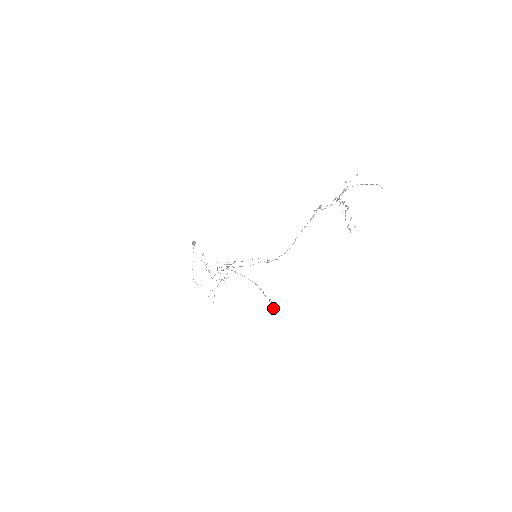
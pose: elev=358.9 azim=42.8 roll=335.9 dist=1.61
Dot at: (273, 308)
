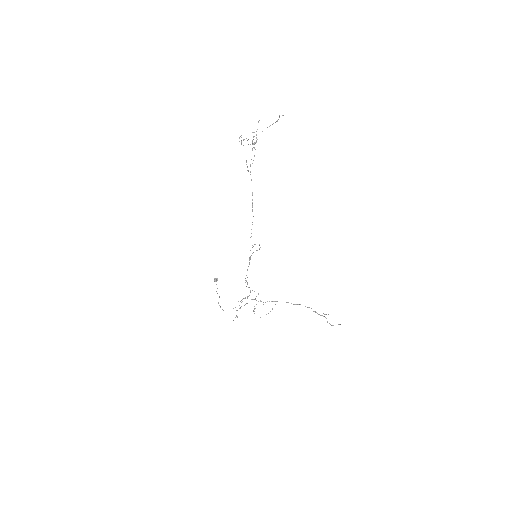
Dot at: occluded
